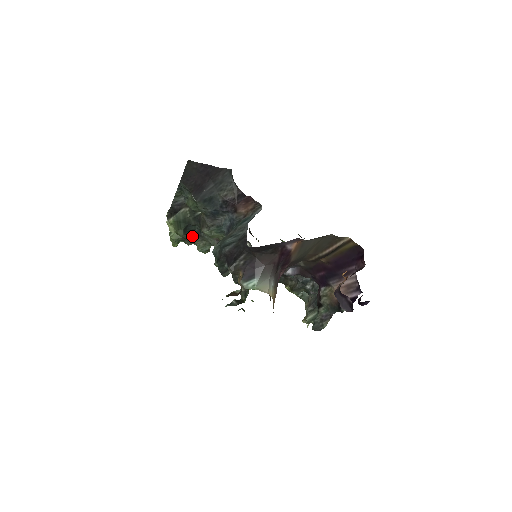
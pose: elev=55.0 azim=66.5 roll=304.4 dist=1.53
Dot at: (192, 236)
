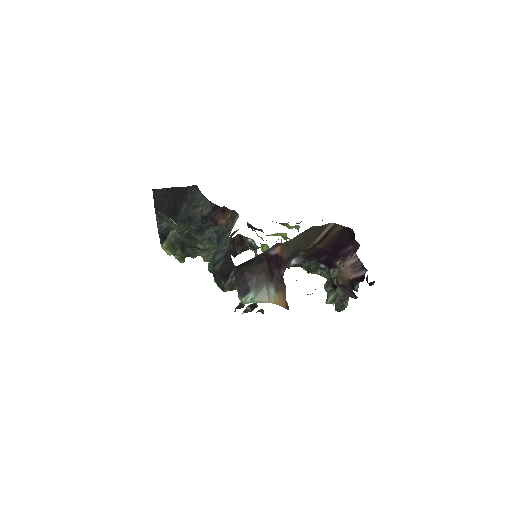
Dot at: (193, 250)
